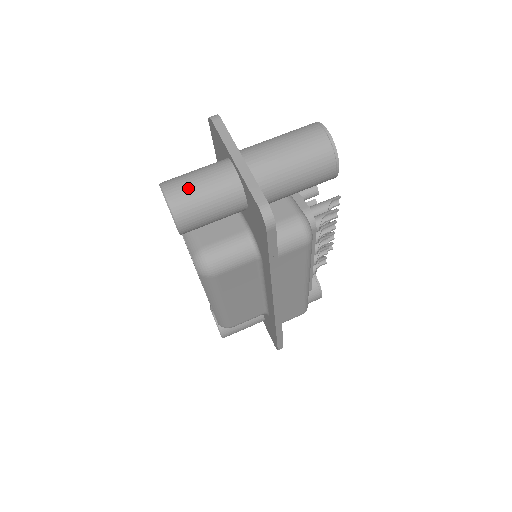
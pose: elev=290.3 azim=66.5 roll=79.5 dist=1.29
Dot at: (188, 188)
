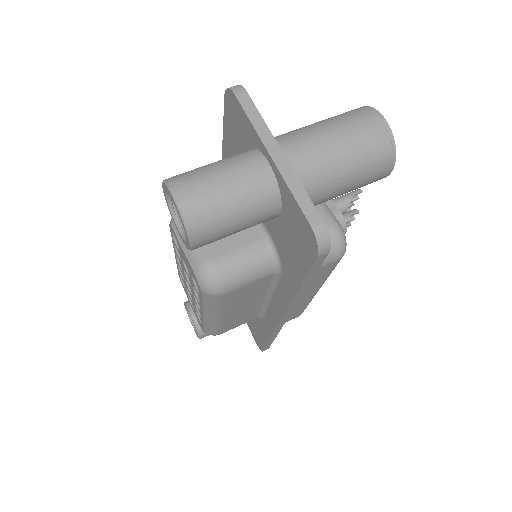
Dot at: (209, 192)
